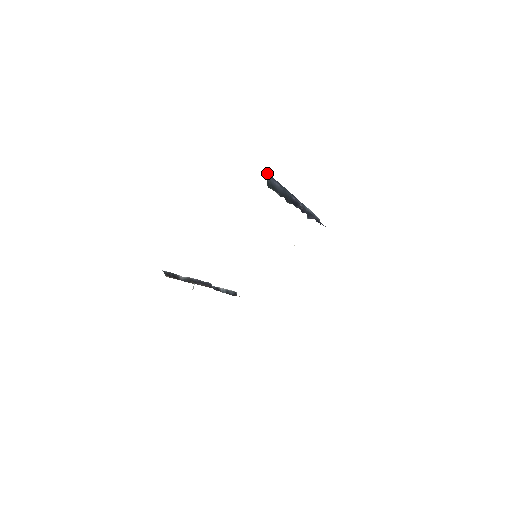
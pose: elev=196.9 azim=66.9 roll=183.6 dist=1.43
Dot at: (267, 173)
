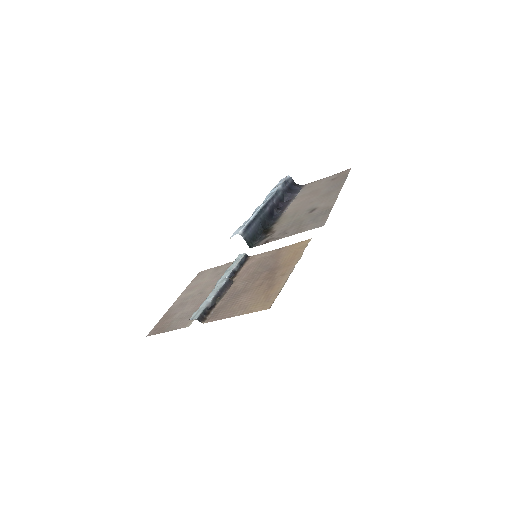
Dot at: (243, 233)
